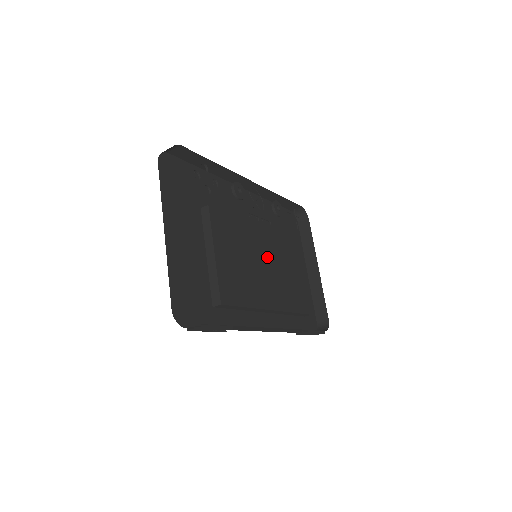
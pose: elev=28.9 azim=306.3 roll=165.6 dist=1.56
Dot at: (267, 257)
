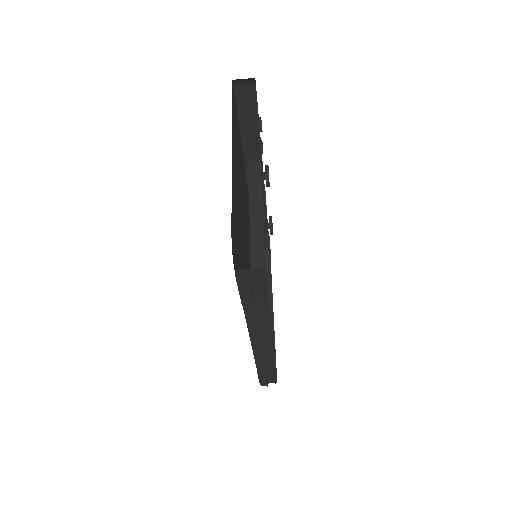
Dot at: occluded
